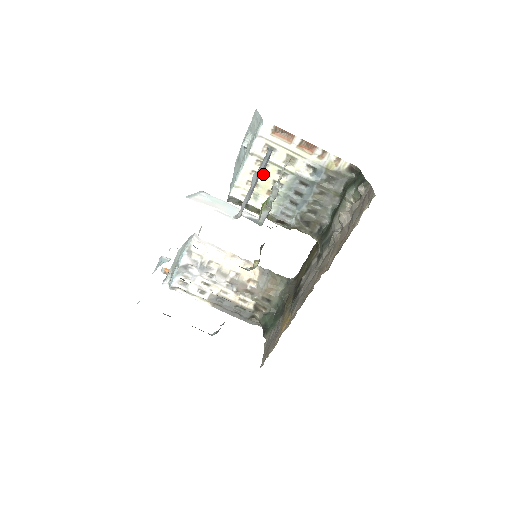
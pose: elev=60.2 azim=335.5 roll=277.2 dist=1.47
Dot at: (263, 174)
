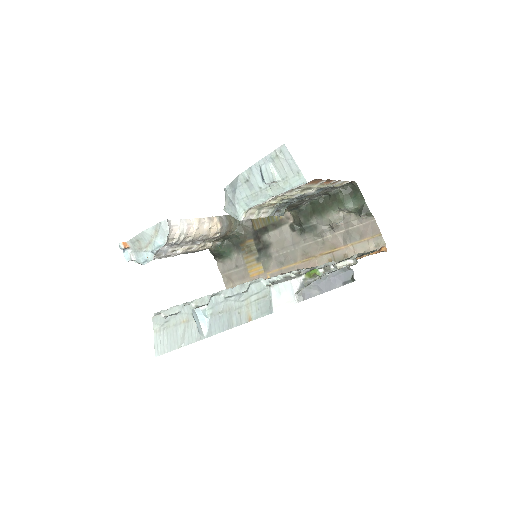
Dot at: (276, 200)
